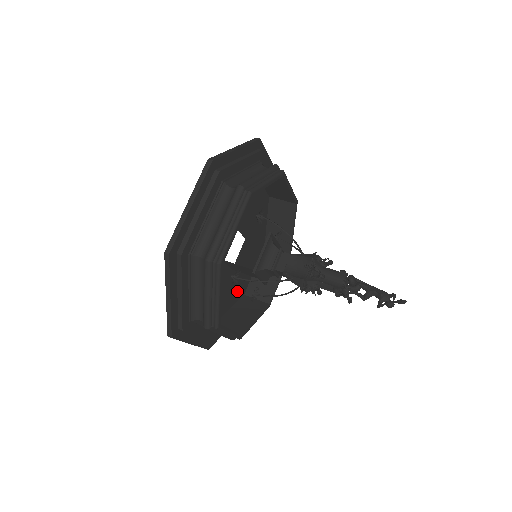
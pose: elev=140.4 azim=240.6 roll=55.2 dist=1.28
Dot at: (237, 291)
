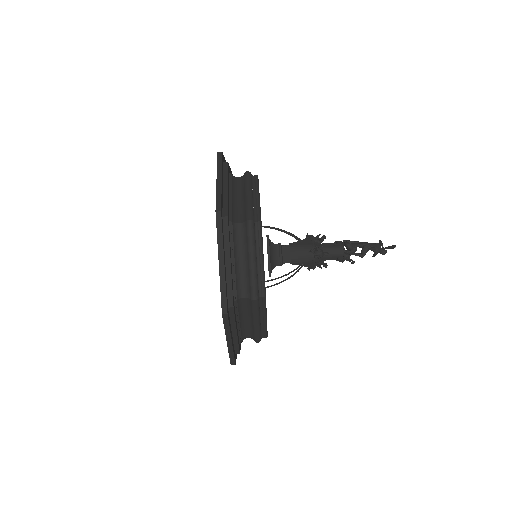
Dot at: occluded
